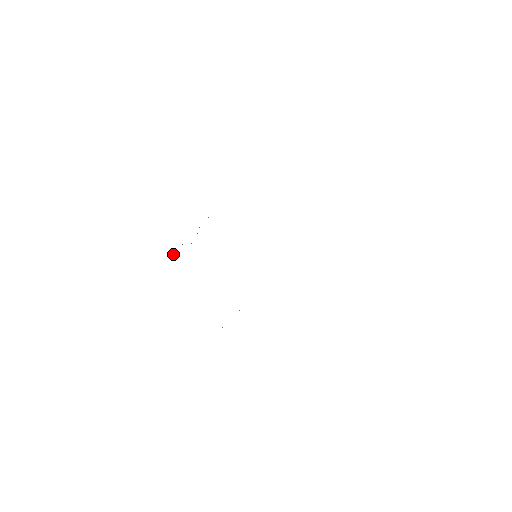
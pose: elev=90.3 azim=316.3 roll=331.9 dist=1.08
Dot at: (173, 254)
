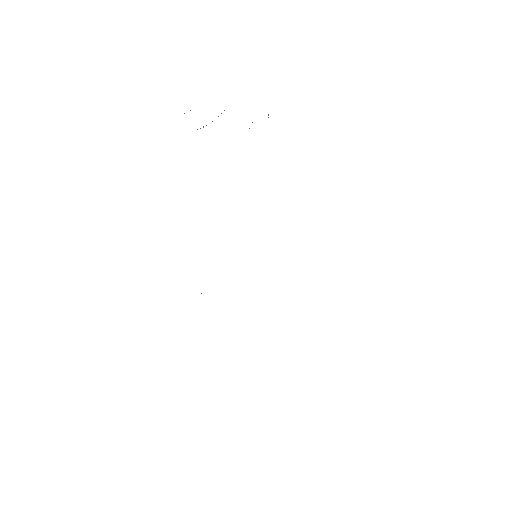
Dot at: (190, 110)
